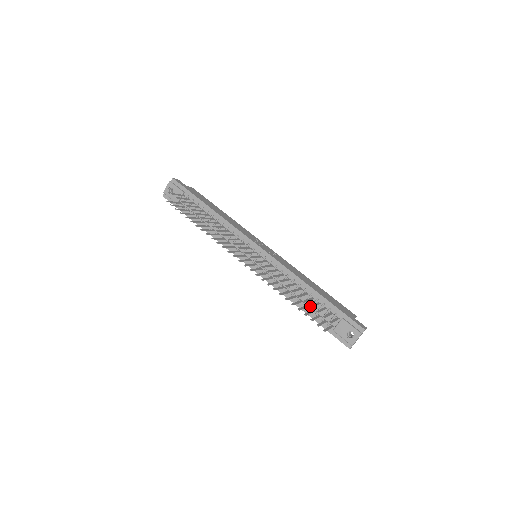
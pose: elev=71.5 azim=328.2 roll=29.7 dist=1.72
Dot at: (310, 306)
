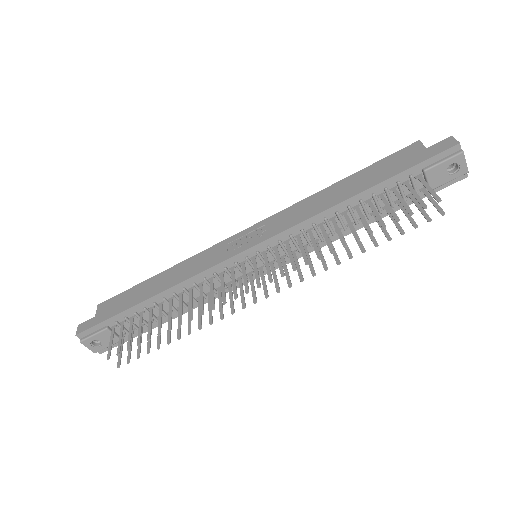
Dot at: occluded
